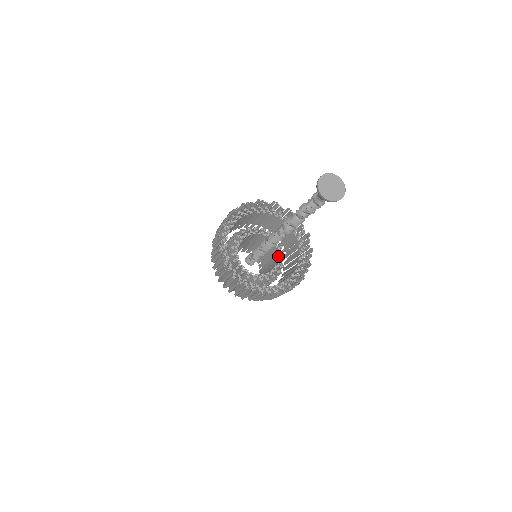
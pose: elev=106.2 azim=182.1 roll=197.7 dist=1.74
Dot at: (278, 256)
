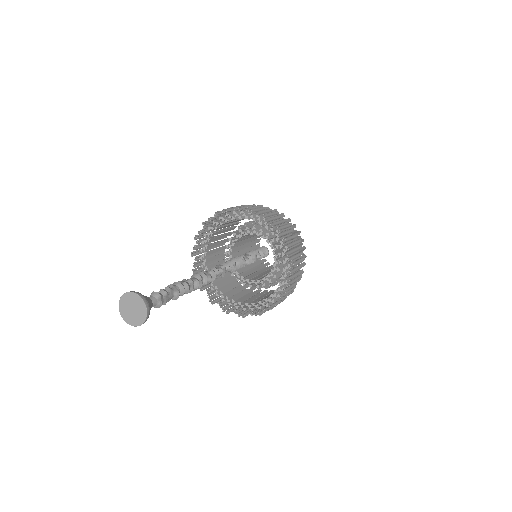
Dot at: (271, 270)
